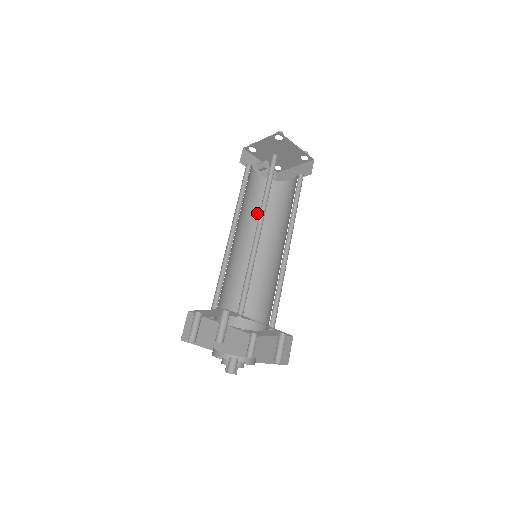
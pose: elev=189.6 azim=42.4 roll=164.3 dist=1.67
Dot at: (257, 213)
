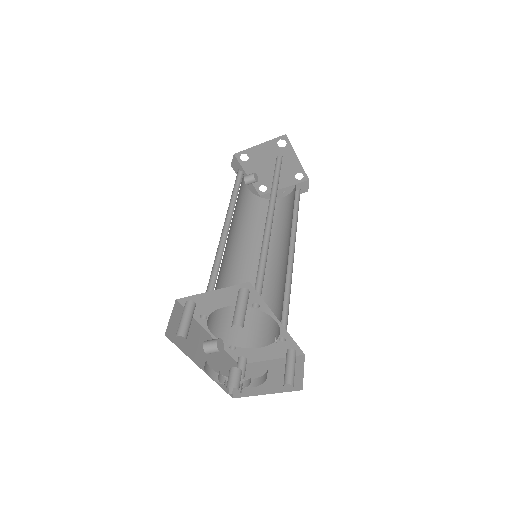
Dot at: (245, 223)
